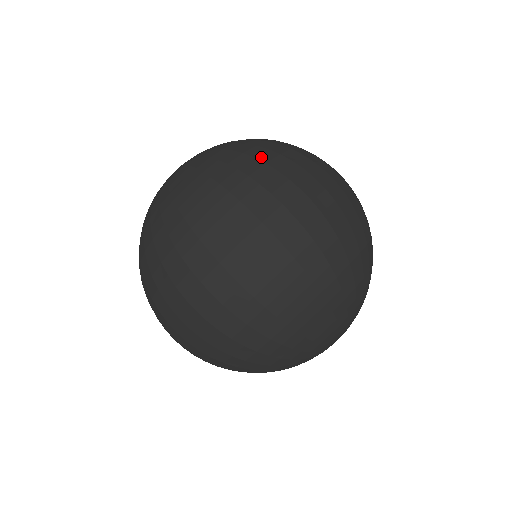
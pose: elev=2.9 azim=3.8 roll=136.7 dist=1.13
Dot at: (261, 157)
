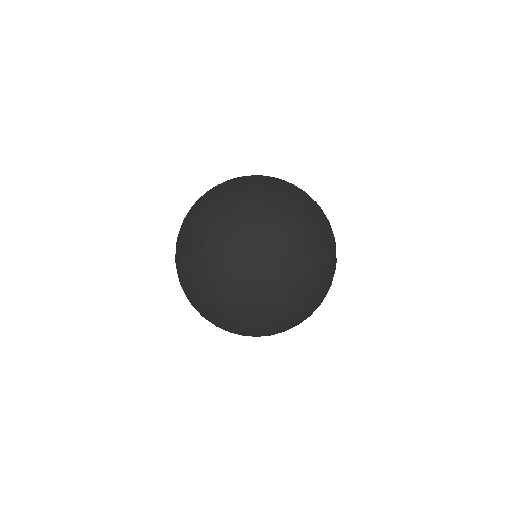
Dot at: (223, 283)
